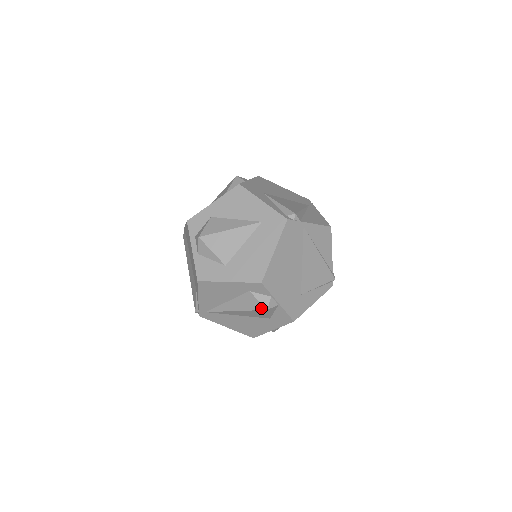
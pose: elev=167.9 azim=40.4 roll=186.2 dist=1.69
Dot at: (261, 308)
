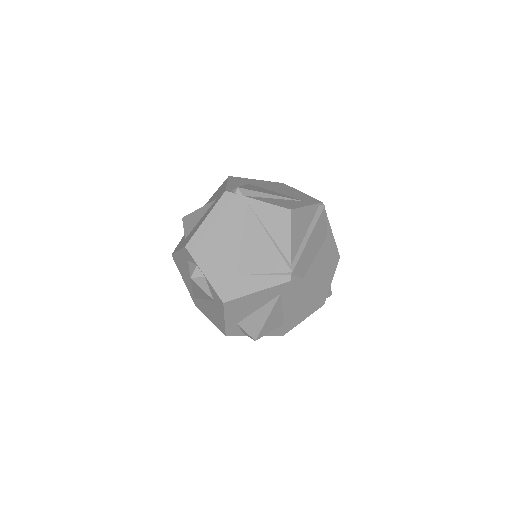
Dot at: occluded
